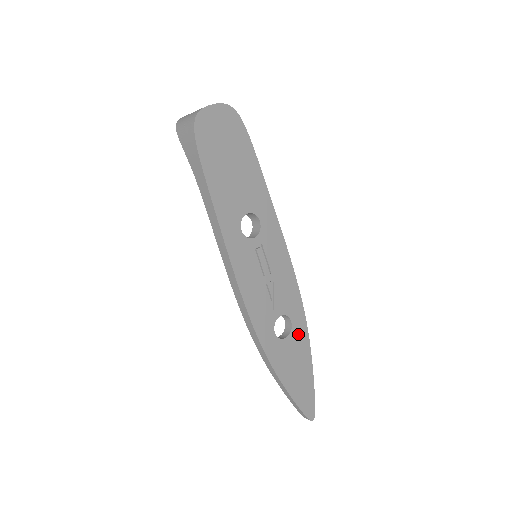
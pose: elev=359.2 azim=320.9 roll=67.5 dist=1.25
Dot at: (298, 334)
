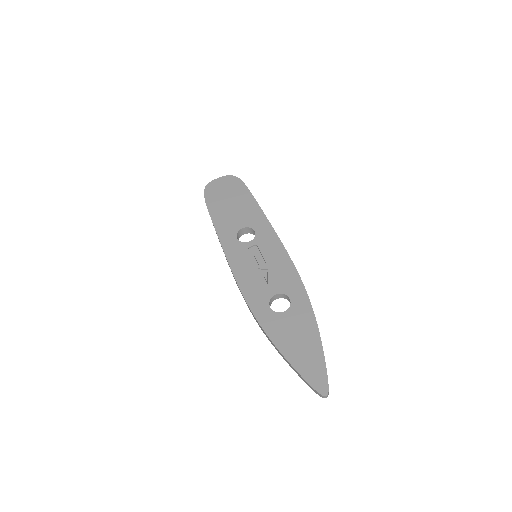
Dot at: (299, 310)
